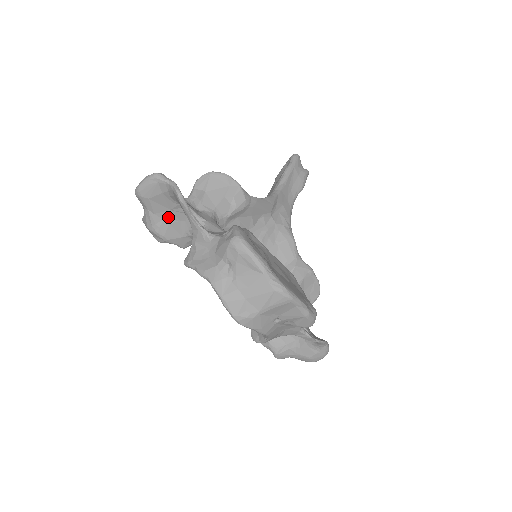
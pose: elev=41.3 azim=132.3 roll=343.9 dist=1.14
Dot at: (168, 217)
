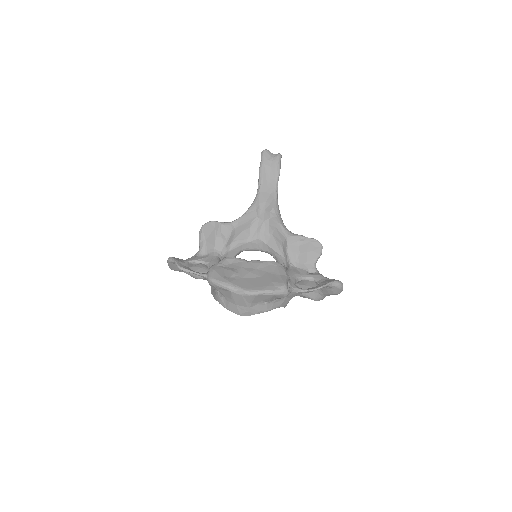
Dot at: (195, 270)
